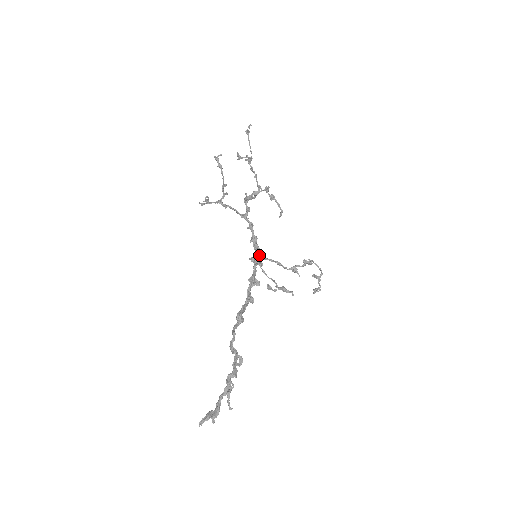
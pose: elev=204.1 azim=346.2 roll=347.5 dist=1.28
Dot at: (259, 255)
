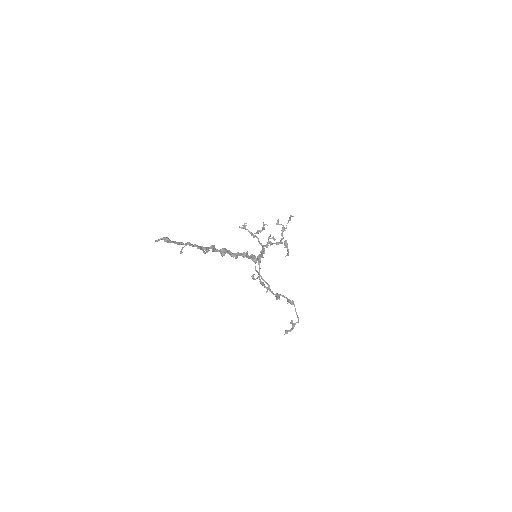
Dot at: (258, 260)
